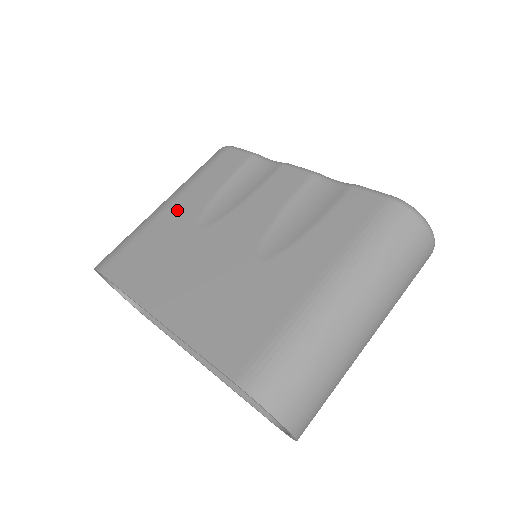
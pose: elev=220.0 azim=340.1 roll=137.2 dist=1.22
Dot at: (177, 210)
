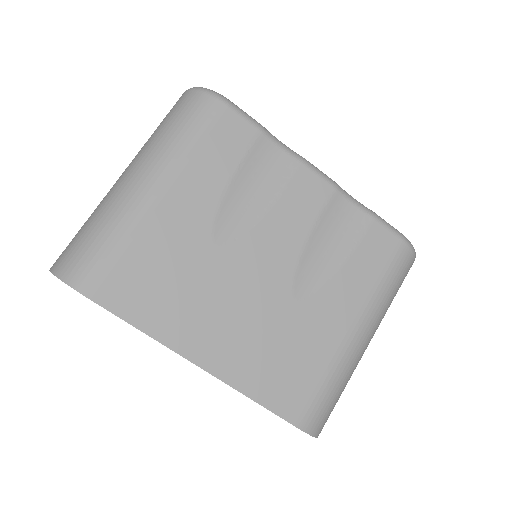
Dot at: (177, 207)
